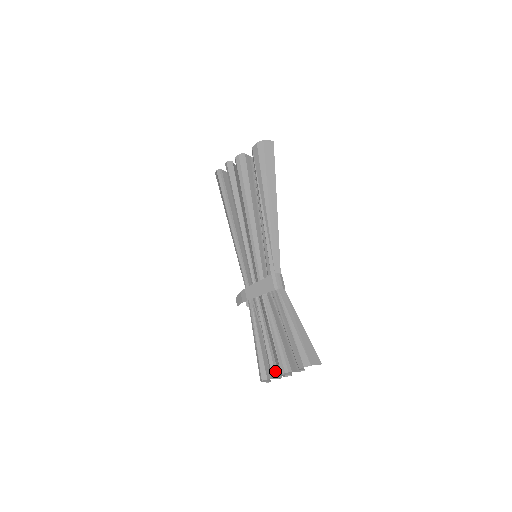
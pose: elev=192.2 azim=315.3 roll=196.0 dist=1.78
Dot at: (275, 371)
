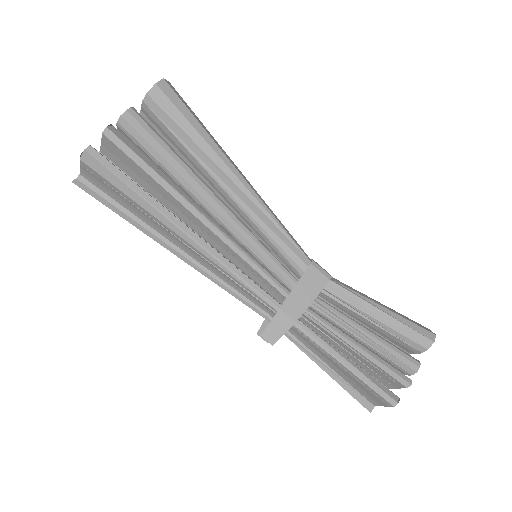
Dot at: (406, 376)
